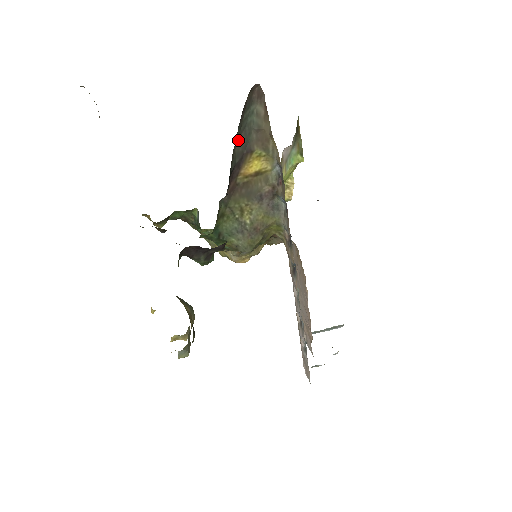
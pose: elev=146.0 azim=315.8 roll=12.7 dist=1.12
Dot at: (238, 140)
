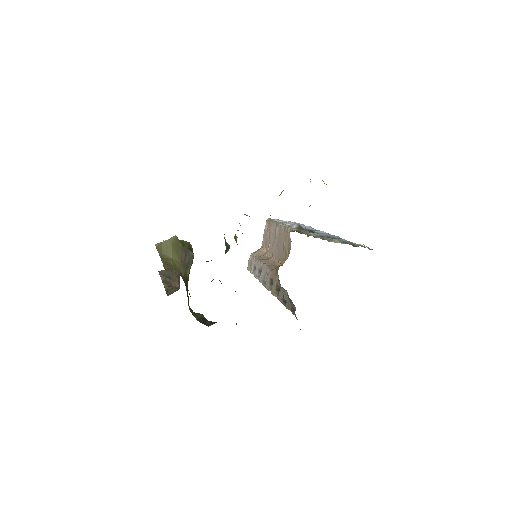
Dot at: occluded
